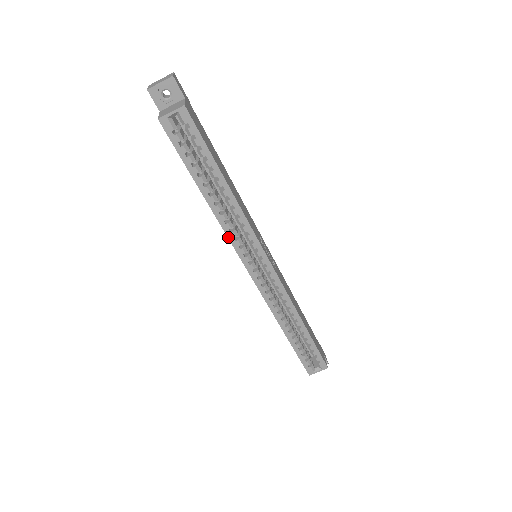
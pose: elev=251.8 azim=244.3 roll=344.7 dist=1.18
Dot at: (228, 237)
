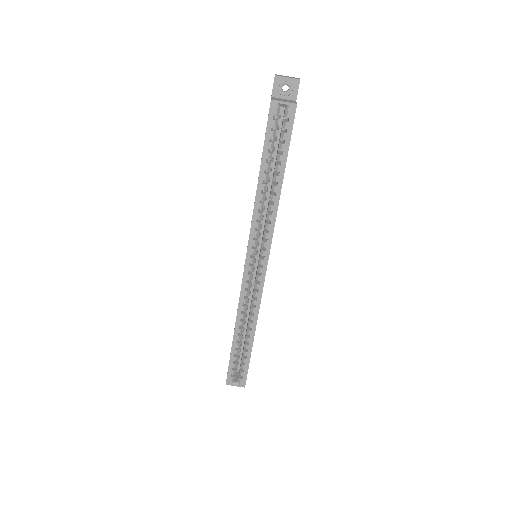
Dot at: (252, 224)
